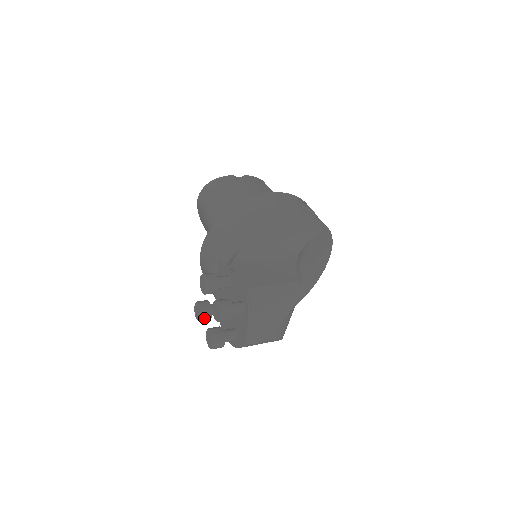
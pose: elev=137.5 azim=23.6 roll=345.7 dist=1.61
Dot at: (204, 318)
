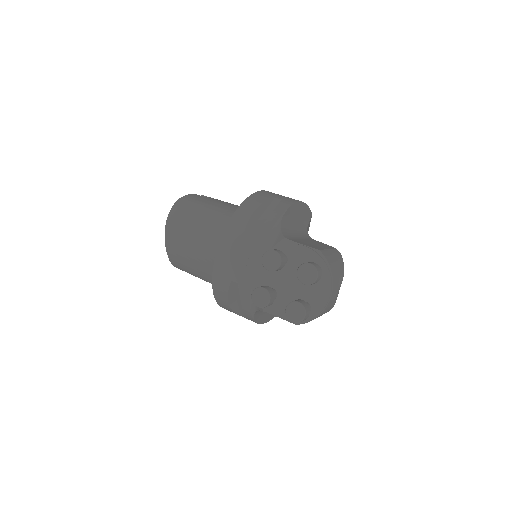
Dot at: (271, 301)
